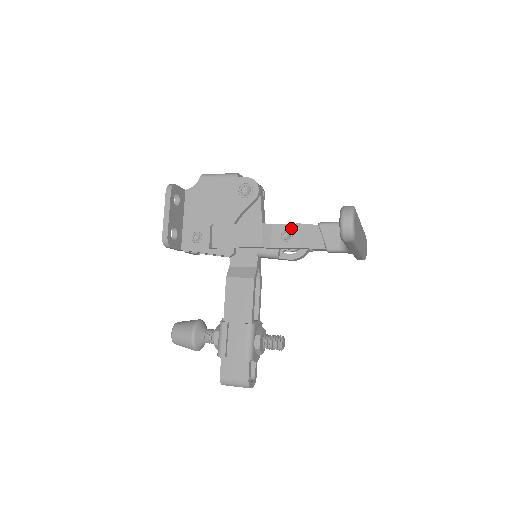
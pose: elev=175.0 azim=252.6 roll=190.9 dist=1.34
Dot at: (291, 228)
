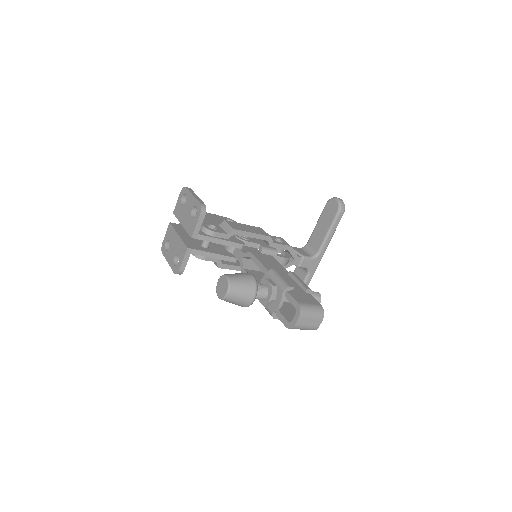
Dot at: (278, 238)
